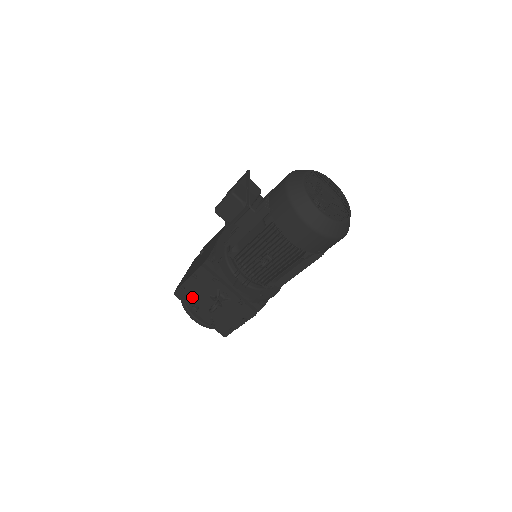
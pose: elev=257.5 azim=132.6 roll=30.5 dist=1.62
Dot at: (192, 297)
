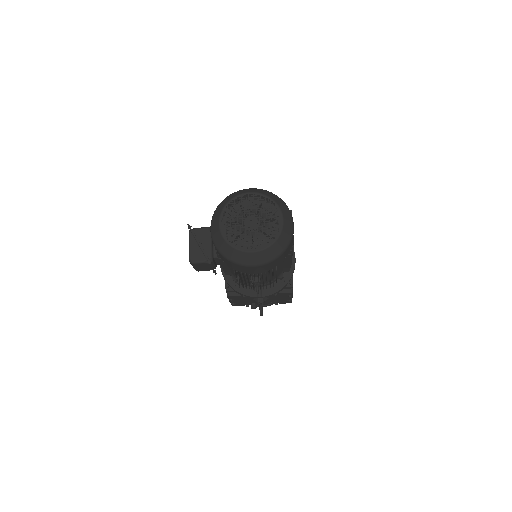
Dot at: (245, 303)
